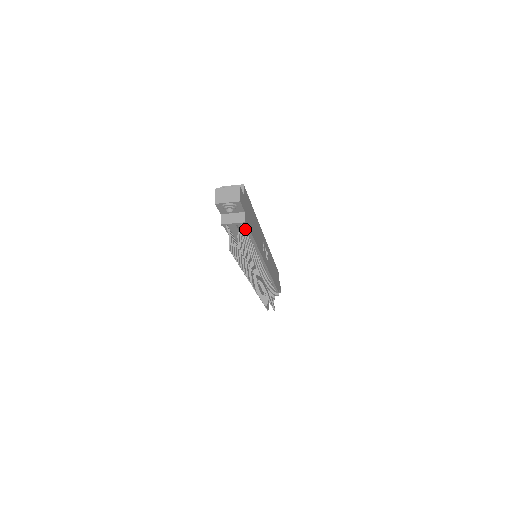
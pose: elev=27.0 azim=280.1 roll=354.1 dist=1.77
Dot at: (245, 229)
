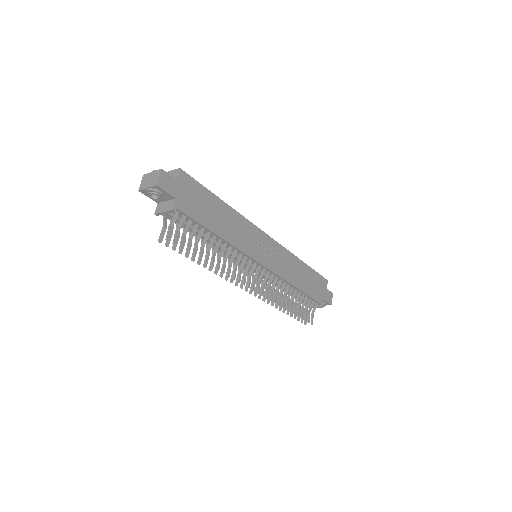
Dot at: (189, 219)
